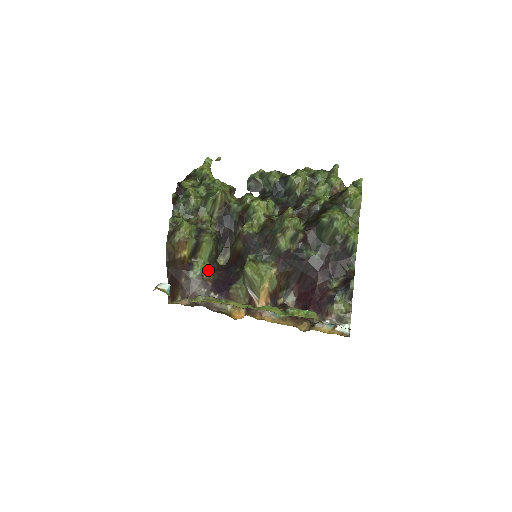
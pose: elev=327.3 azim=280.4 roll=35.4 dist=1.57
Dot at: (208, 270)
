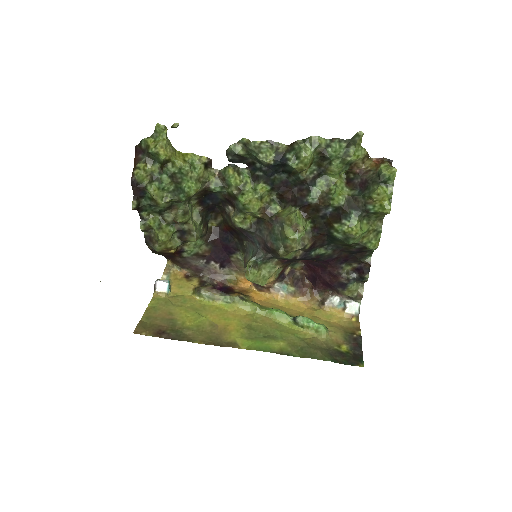
Dot at: (202, 244)
